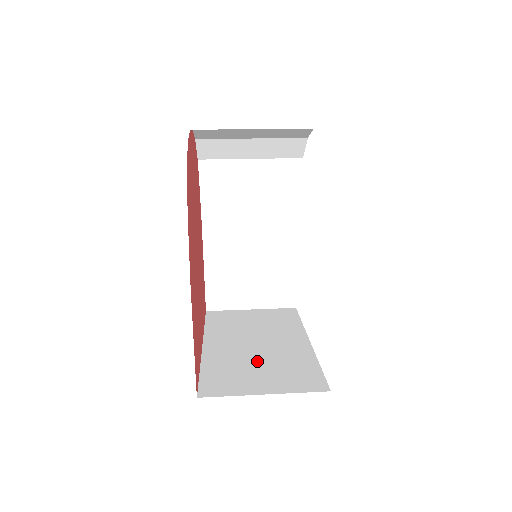
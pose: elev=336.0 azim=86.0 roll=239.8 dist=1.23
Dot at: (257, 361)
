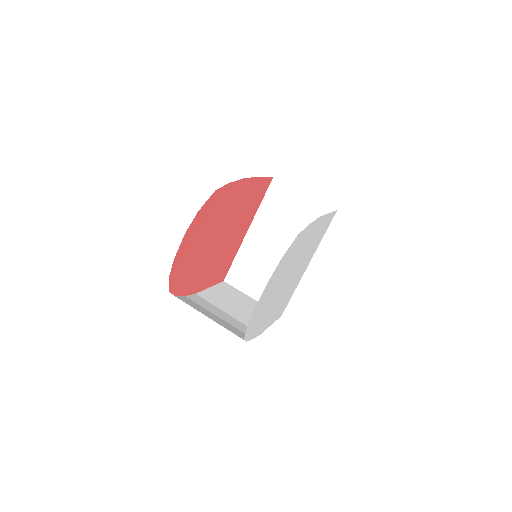
Dot at: (266, 267)
